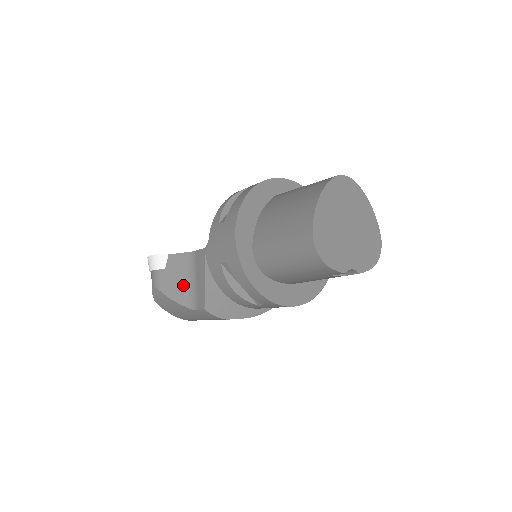
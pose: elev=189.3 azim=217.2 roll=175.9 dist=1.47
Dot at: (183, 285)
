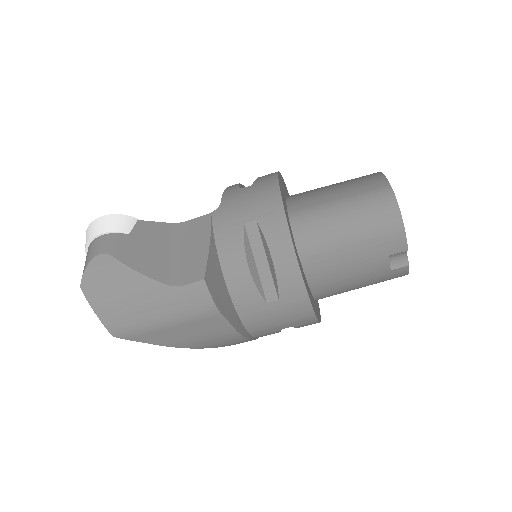
Dot at: (158, 256)
